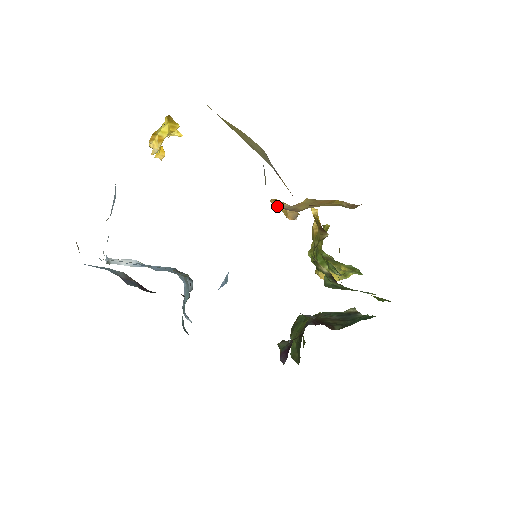
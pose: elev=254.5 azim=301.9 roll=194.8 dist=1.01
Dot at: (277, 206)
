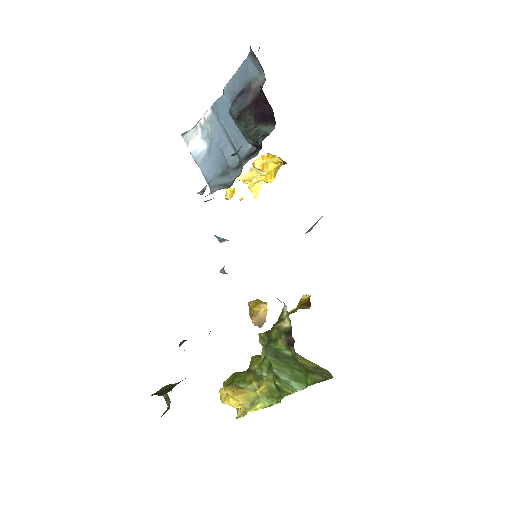
Dot at: occluded
